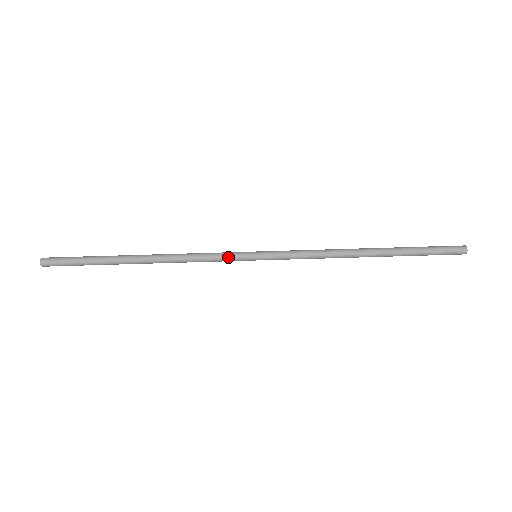
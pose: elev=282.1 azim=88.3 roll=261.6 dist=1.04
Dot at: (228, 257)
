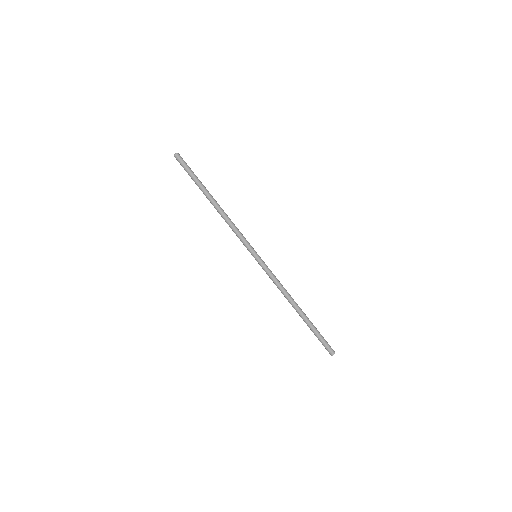
Dot at: (245, 243)
